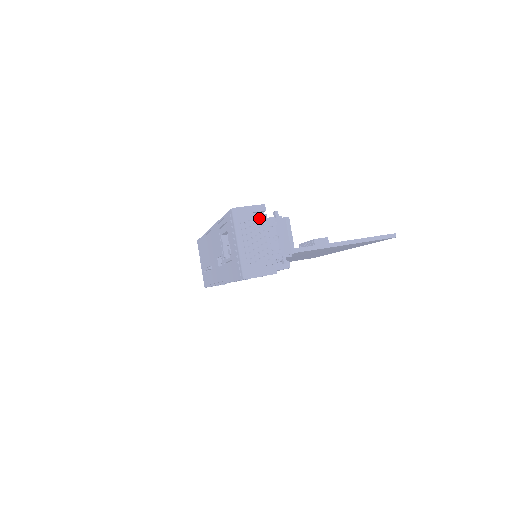
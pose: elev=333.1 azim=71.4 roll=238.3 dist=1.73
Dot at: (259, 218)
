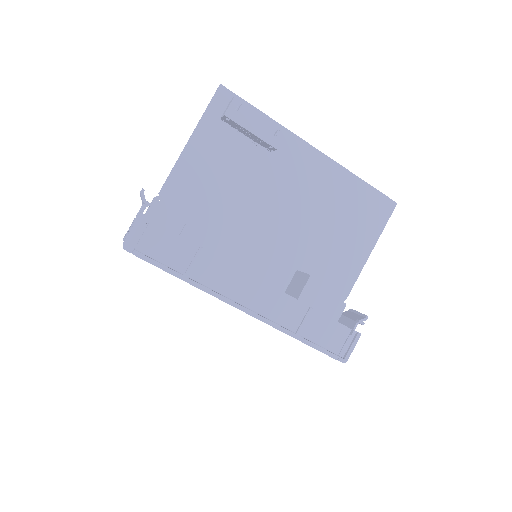
Dot at: occluded
